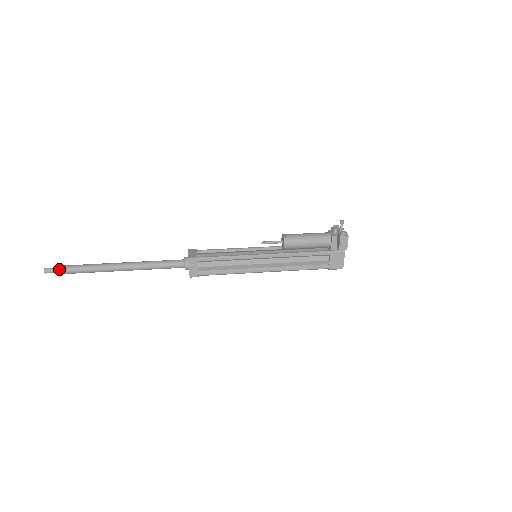
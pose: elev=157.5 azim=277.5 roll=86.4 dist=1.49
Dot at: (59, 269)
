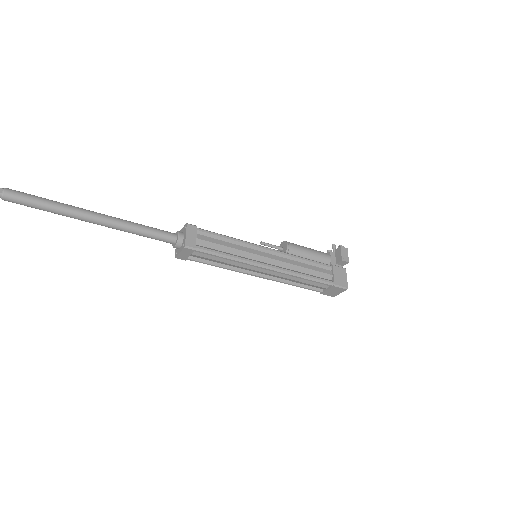
Dot at: (6, 188)
